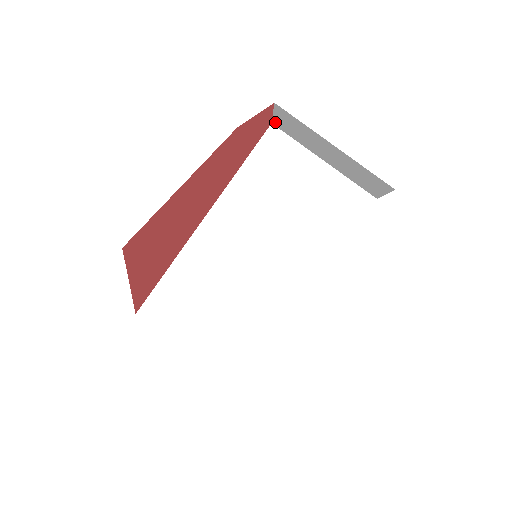
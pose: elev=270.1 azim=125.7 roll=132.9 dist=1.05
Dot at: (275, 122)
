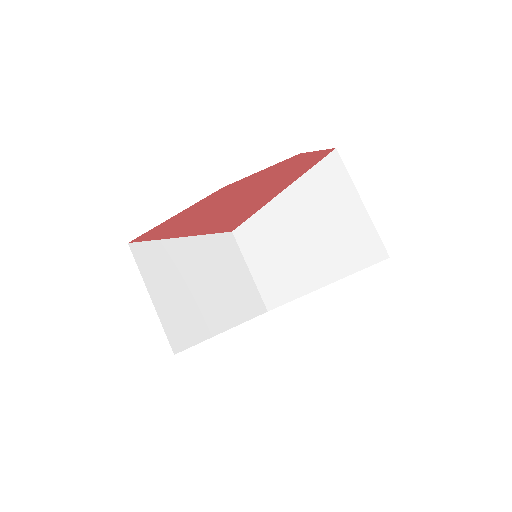
Dot at: occluded
